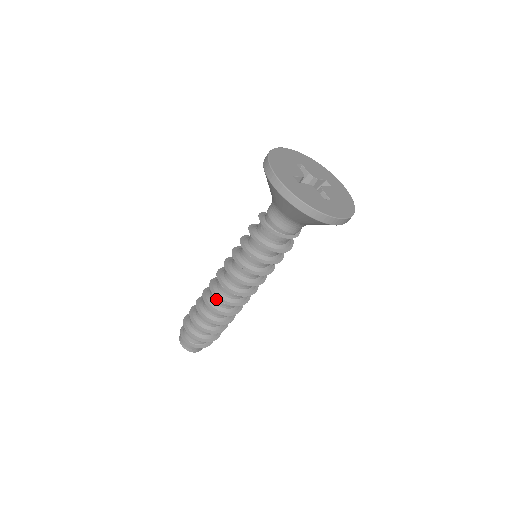
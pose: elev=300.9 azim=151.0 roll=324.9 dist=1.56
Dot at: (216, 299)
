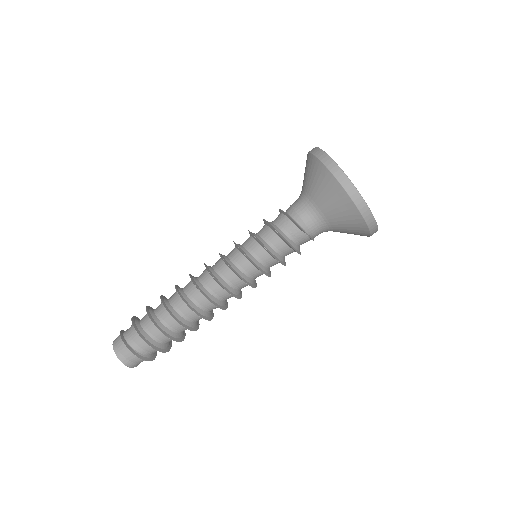
Dot at: (190, 289)
